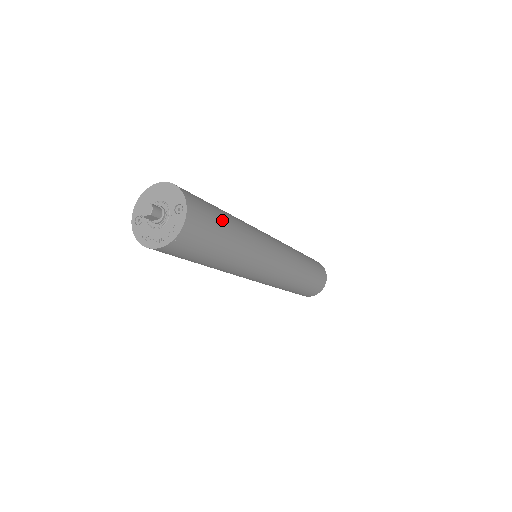
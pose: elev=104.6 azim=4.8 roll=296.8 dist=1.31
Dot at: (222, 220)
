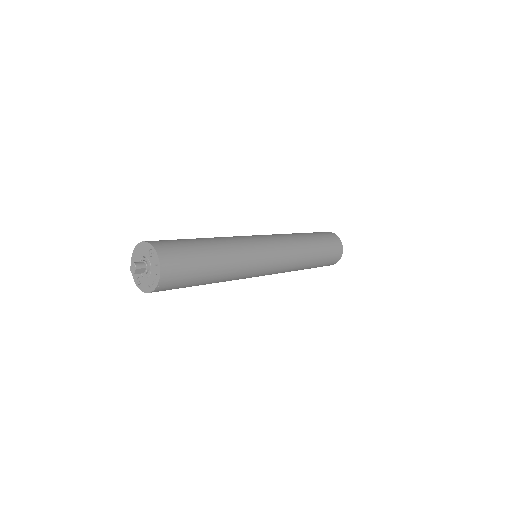
Dot at: (192, 243)
